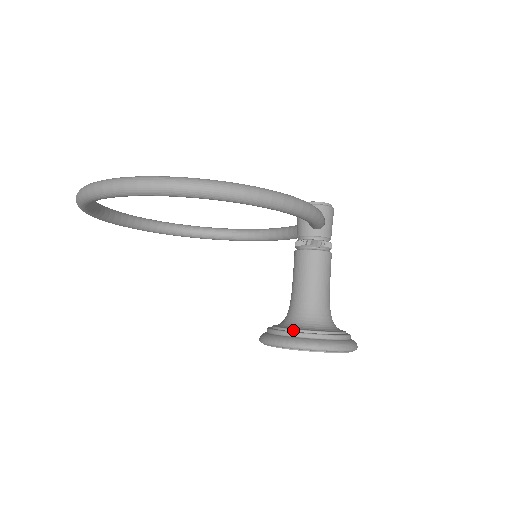
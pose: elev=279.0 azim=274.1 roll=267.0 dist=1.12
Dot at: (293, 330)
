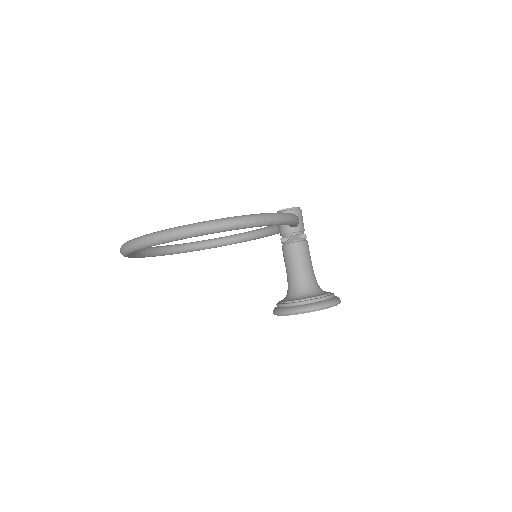
Dot at: (298, 301)
